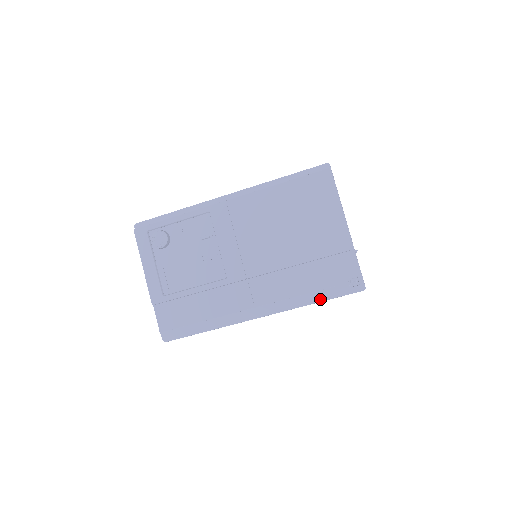
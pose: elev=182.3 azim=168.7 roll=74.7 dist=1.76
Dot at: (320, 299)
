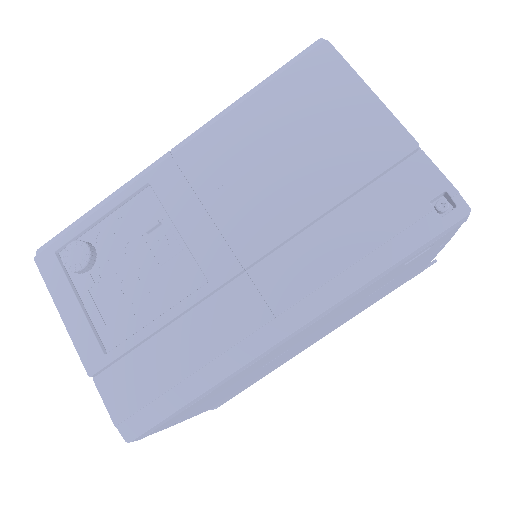
Dot at: (392, 259)
